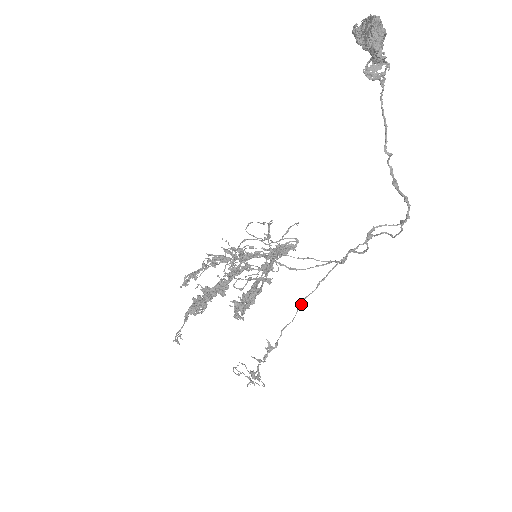
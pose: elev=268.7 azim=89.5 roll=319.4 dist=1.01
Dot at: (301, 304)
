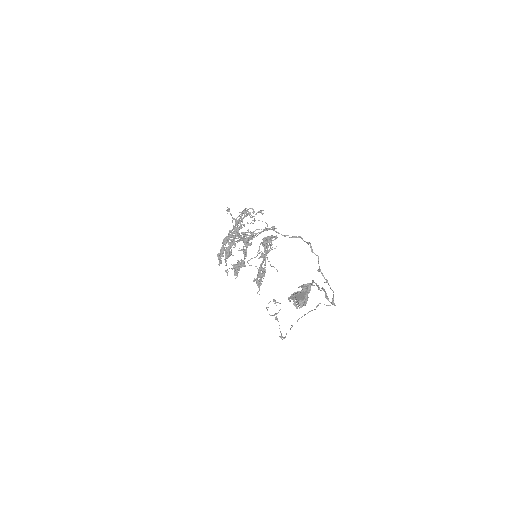
Dot at: occluded
